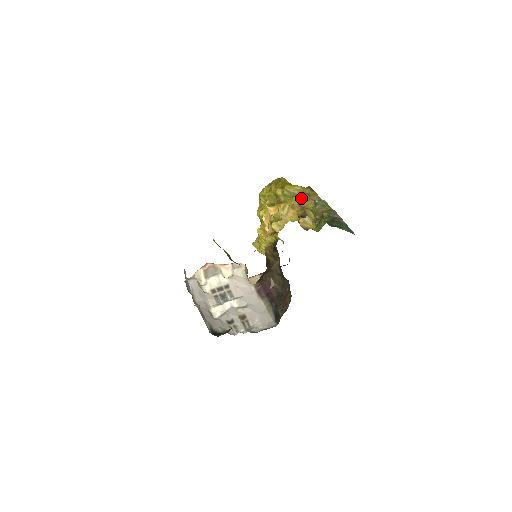
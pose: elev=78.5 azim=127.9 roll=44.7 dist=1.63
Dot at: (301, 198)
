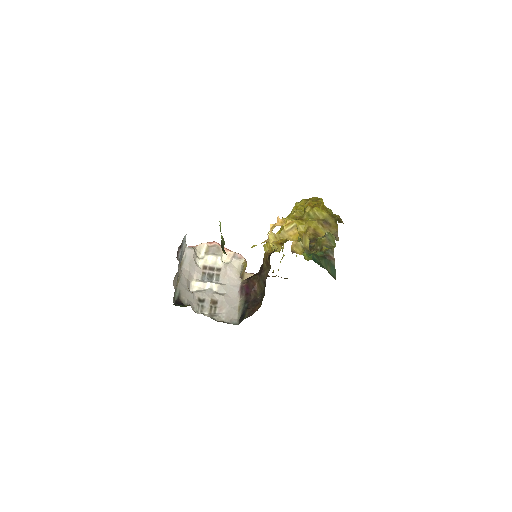
Dot at: (320, 224)
